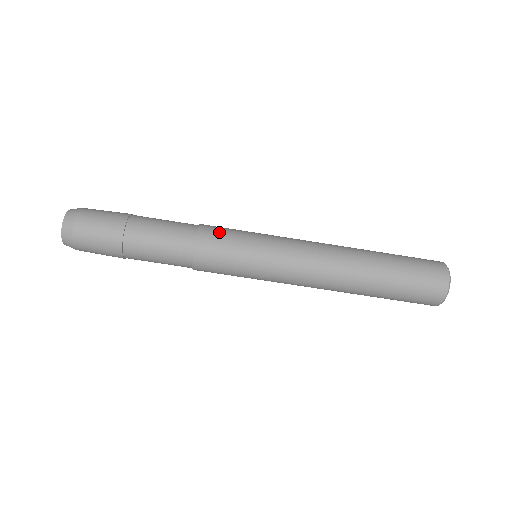
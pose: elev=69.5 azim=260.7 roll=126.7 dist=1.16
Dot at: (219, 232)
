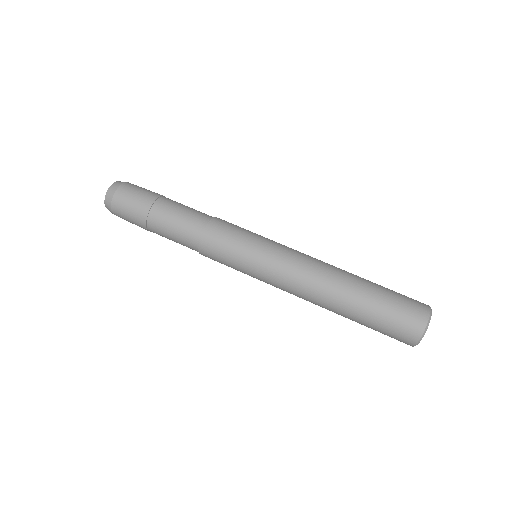
Dot at: (226, 227)
